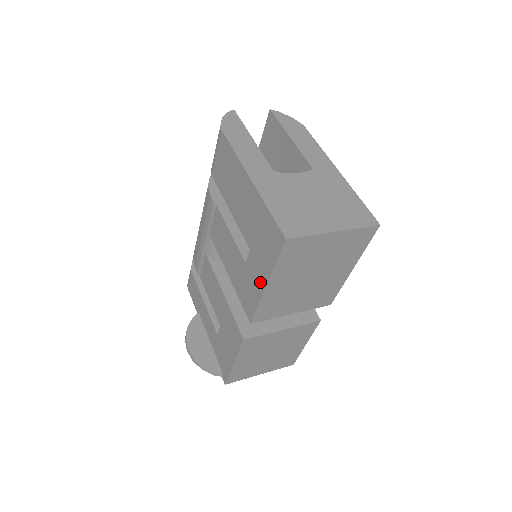
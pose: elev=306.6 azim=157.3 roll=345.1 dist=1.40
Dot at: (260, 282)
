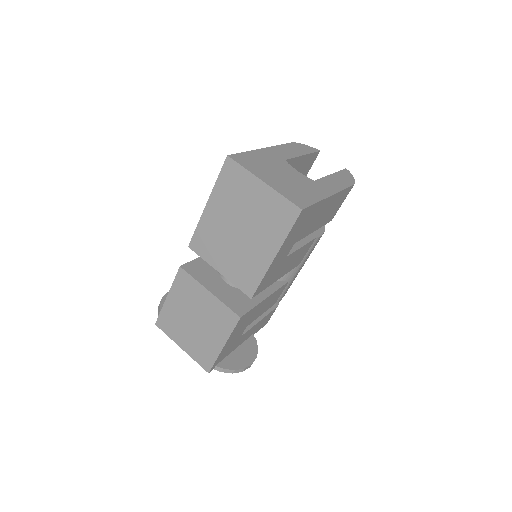
Dot at: occluded
